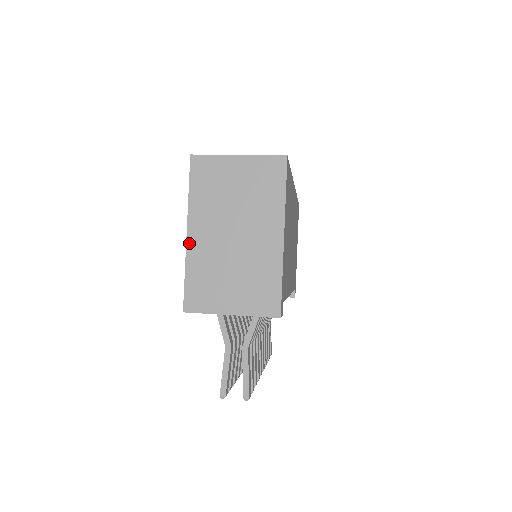
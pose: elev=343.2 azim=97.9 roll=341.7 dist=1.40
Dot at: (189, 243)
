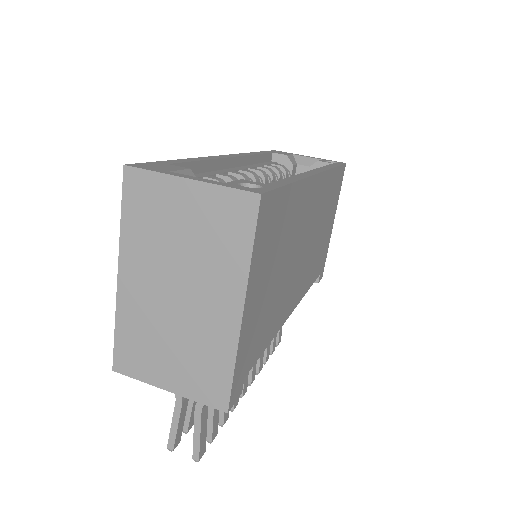
Dot at: (120, 289)
